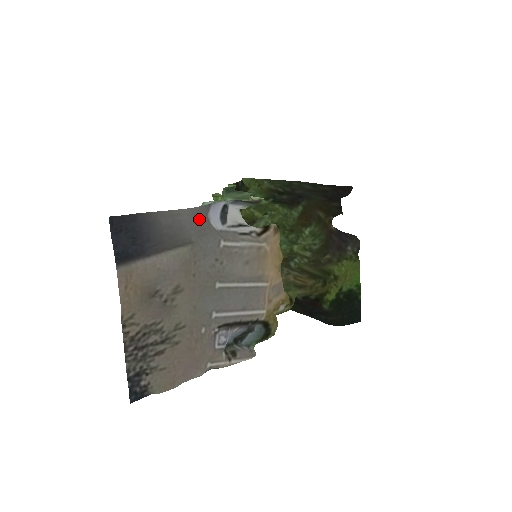
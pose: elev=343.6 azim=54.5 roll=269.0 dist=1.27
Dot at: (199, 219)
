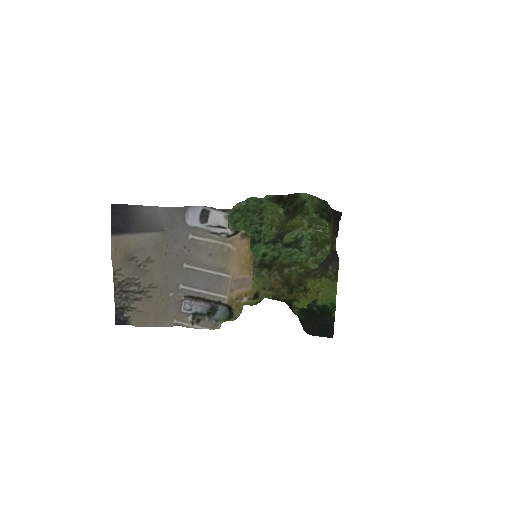
Dot at: (173, 215)
